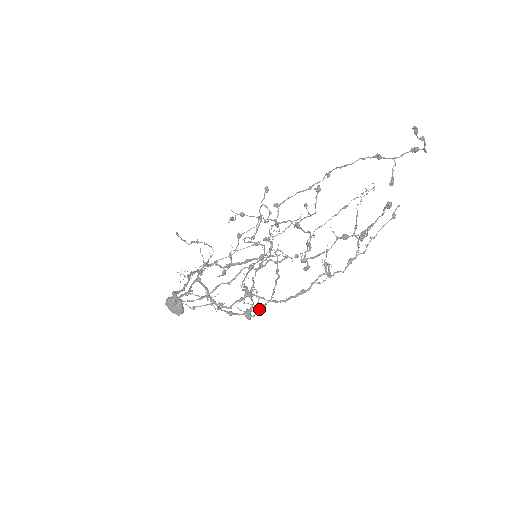
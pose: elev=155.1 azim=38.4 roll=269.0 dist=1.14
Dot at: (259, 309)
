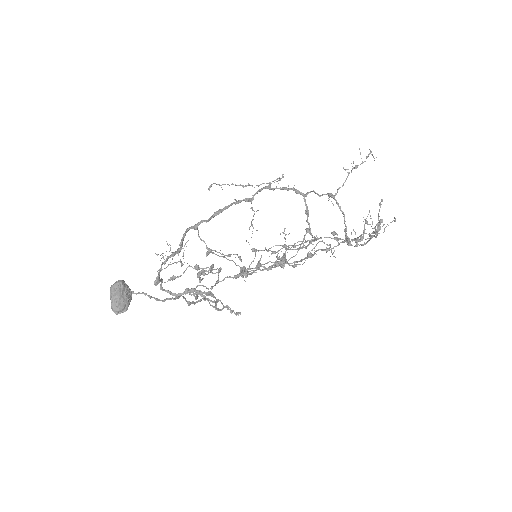
Dot at: (315, 237)
